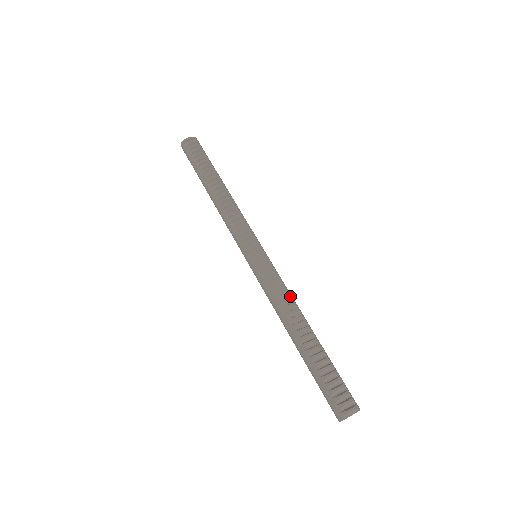
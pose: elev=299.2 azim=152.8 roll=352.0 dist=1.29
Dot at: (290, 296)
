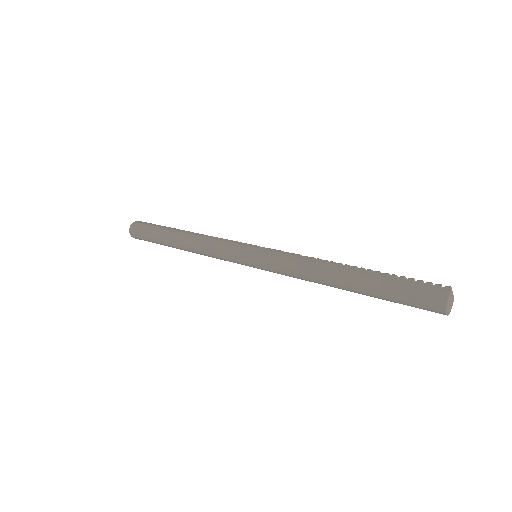
Dot at: occluded
